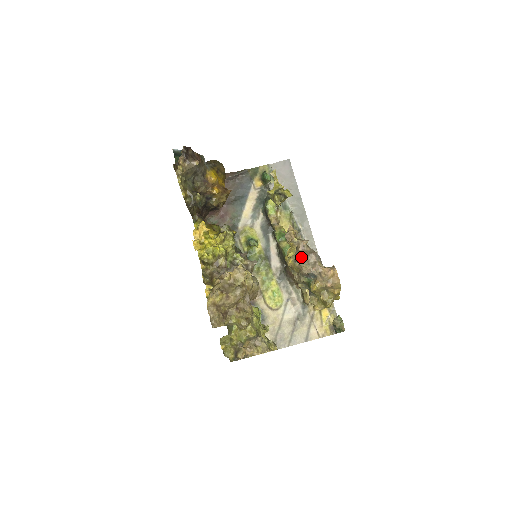
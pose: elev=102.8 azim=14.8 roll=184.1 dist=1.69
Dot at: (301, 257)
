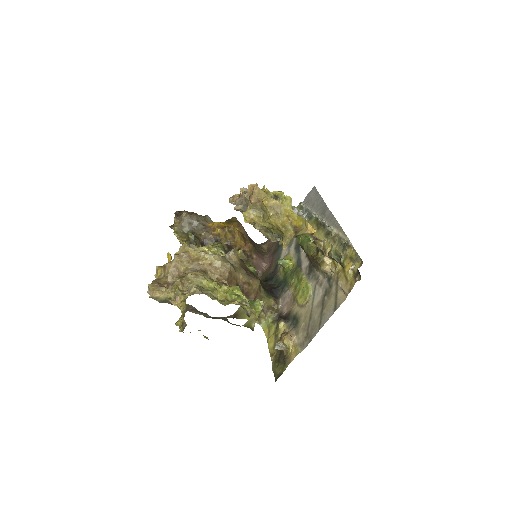
Dot at: occluded
